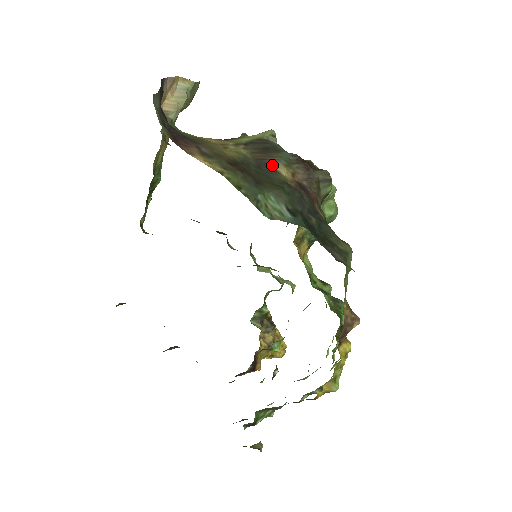
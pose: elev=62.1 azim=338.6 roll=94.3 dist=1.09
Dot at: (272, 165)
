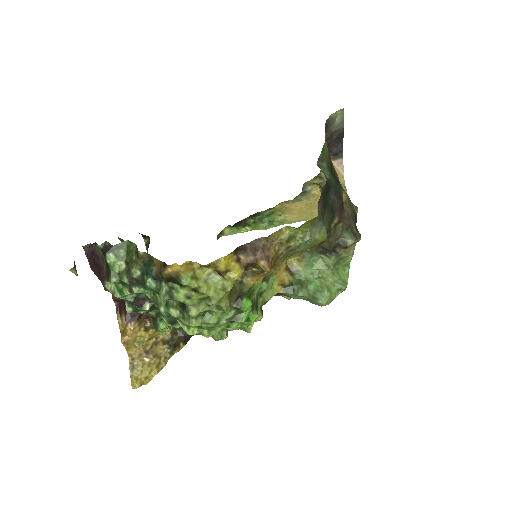
Dot at: (343, 189)
